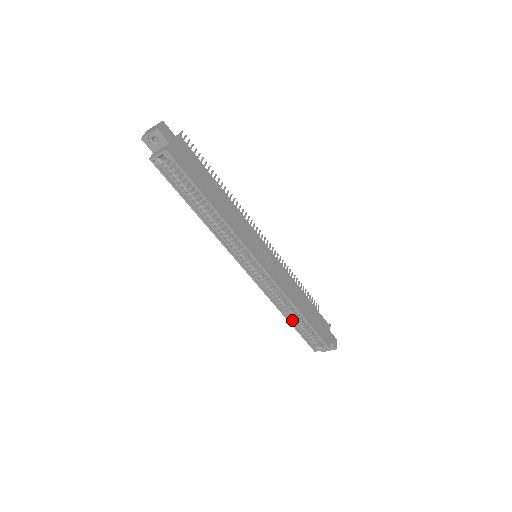
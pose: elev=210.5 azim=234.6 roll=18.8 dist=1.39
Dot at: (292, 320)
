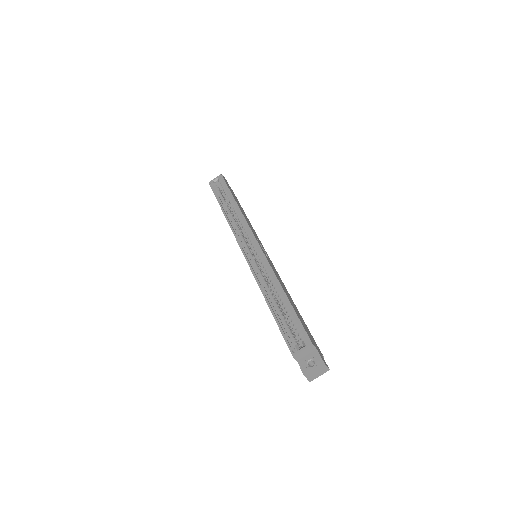
Dot at: (273, 307)
